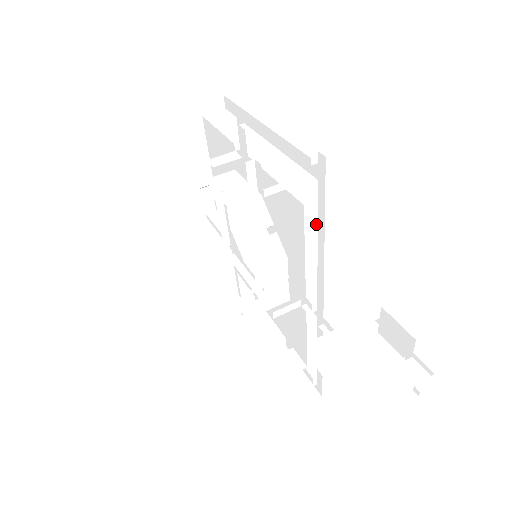
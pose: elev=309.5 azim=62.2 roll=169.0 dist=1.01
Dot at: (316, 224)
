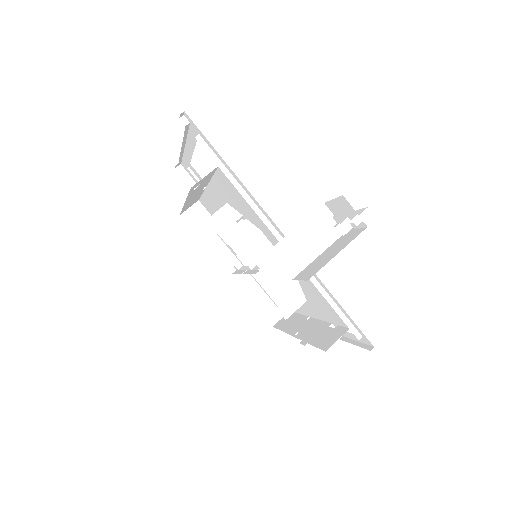
Dot at: (224, 167)
